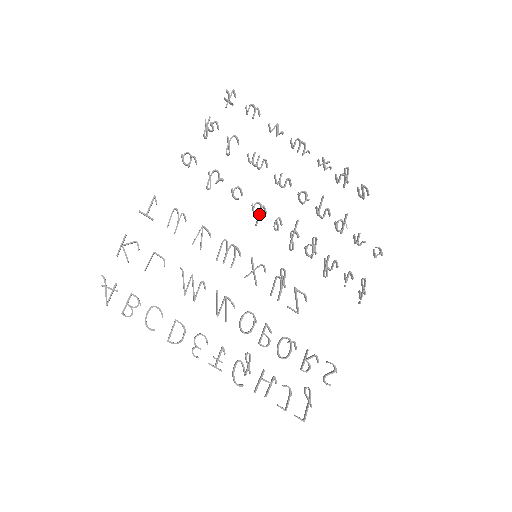
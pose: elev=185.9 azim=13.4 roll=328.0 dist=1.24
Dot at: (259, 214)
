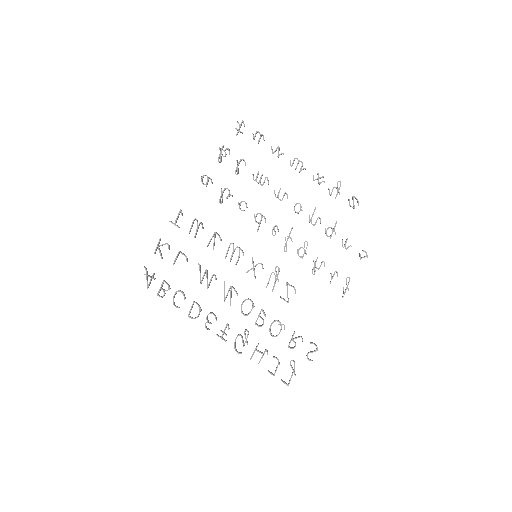
Dot at: (259, 223)
